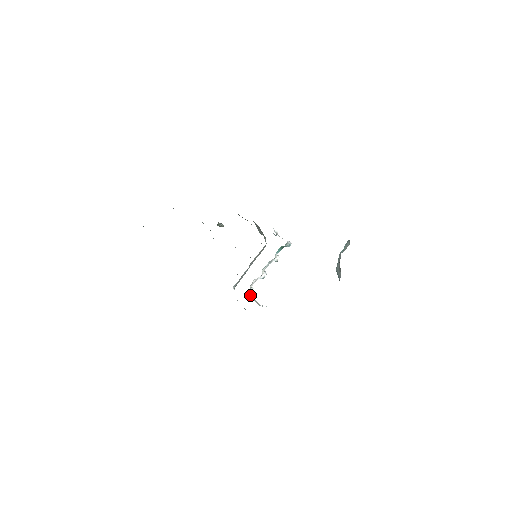
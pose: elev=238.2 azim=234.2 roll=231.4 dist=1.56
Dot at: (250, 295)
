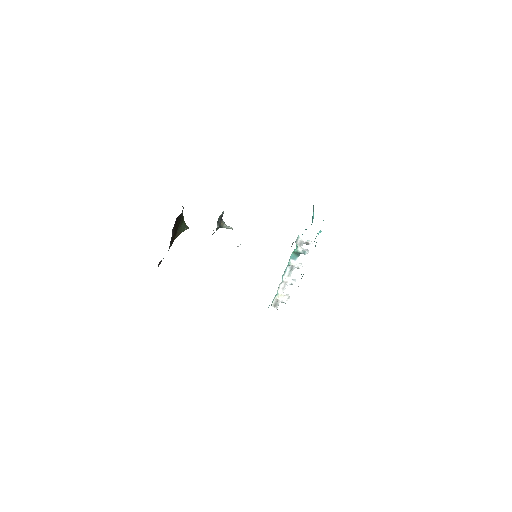
Dot at: (278, 299)
